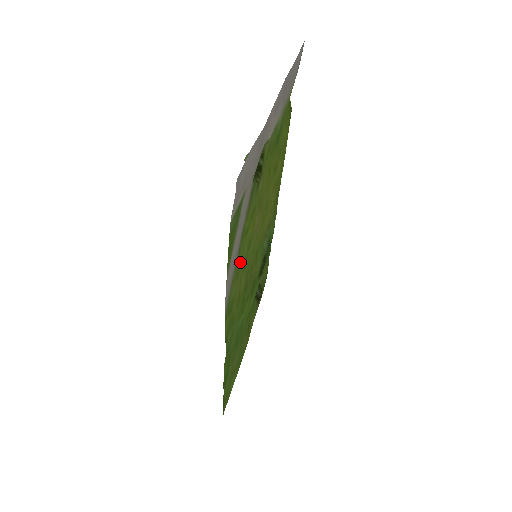
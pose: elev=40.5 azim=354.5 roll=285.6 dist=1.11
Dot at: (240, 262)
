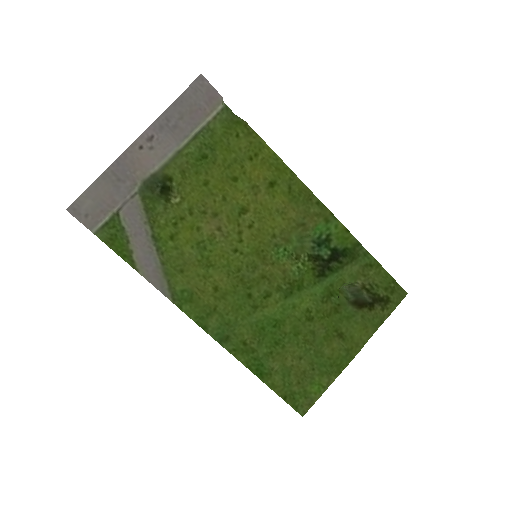
Dot at: (180, 260)
